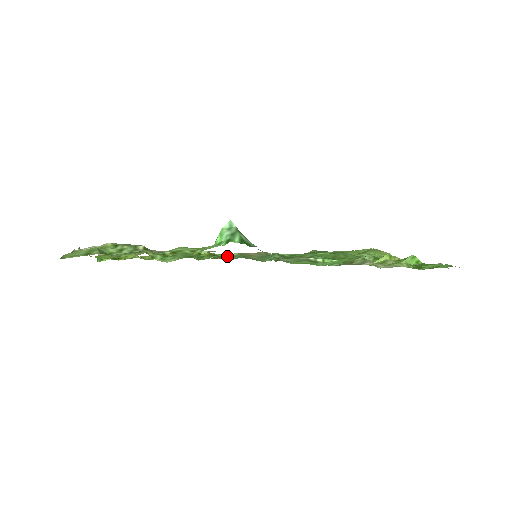
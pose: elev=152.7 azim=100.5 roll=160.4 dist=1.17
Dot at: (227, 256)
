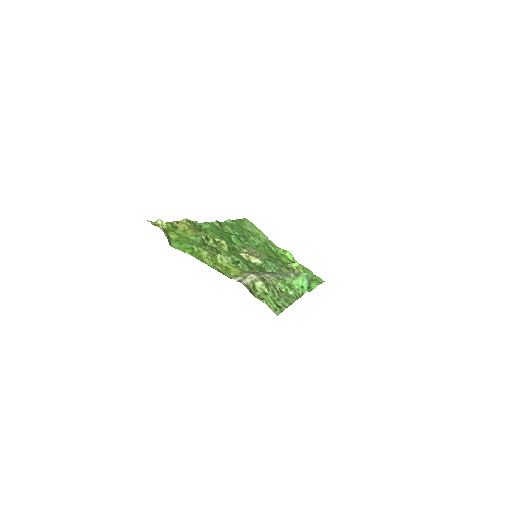
Dot at: (247, 256)
